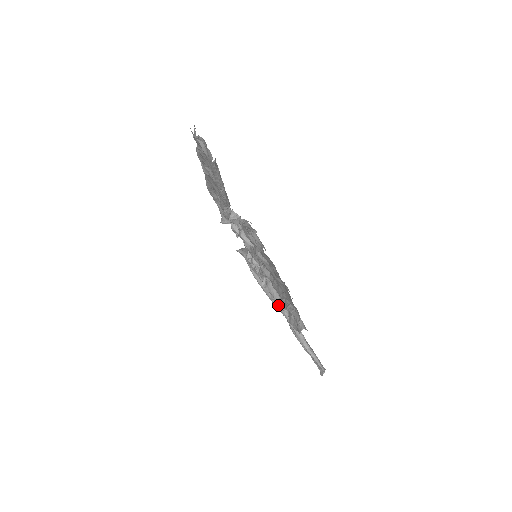
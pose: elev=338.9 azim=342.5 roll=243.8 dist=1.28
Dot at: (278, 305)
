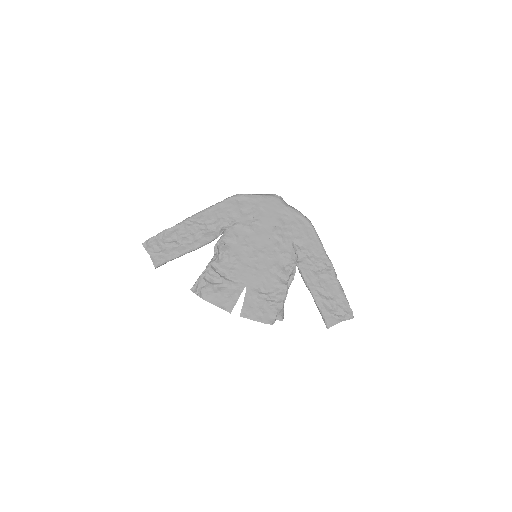
Dot at: occluded
